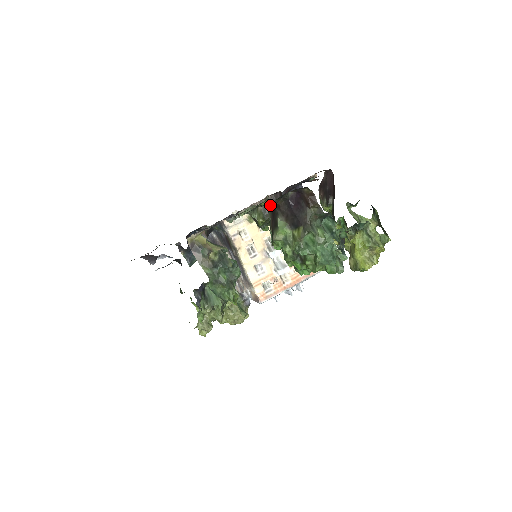
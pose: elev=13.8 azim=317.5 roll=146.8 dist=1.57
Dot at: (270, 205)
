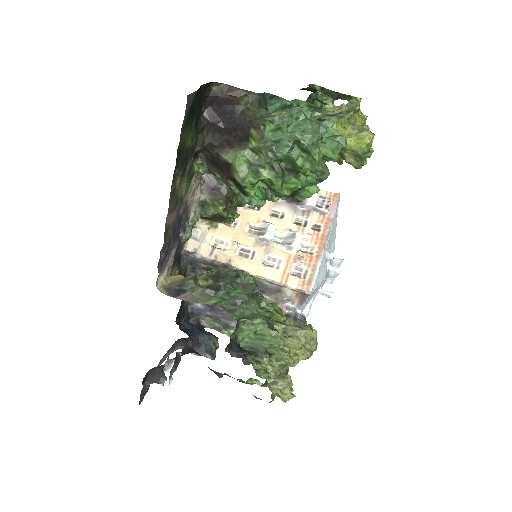
Dot at: (205, 163)
